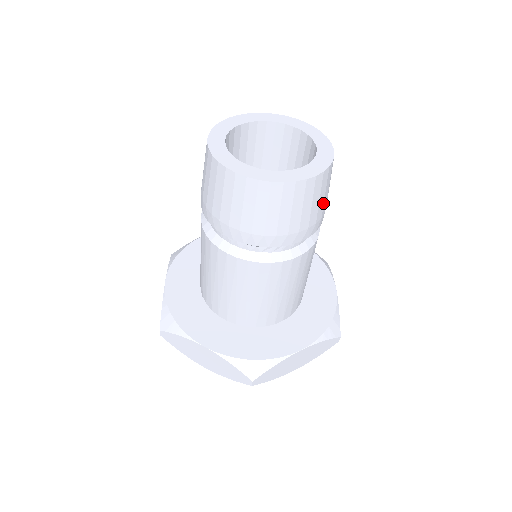
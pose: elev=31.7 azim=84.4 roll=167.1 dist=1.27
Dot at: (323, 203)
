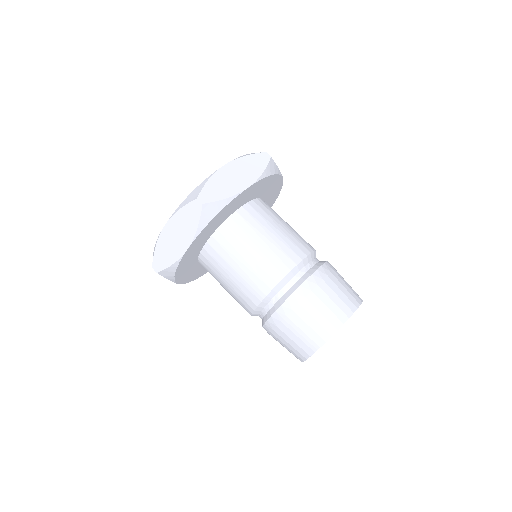
Dot at: occluded
